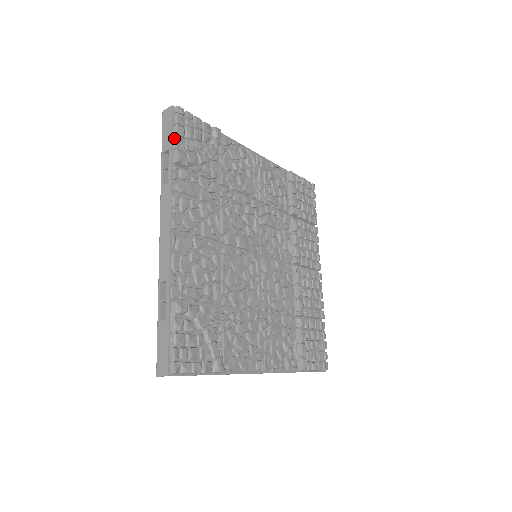
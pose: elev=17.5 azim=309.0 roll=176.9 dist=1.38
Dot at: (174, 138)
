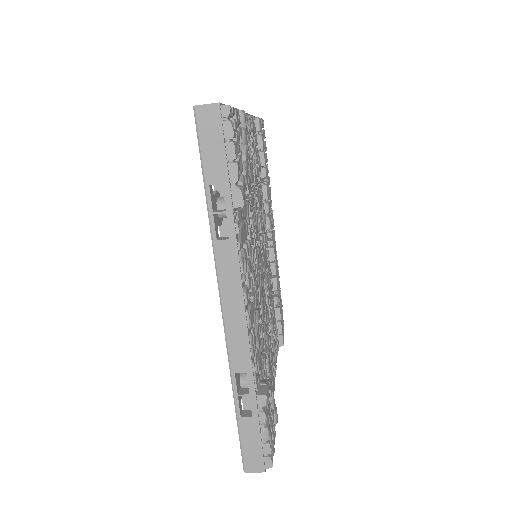
Dot at: (230, 165)
